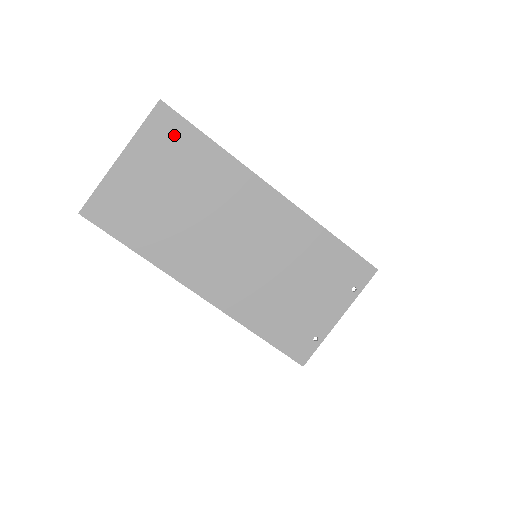
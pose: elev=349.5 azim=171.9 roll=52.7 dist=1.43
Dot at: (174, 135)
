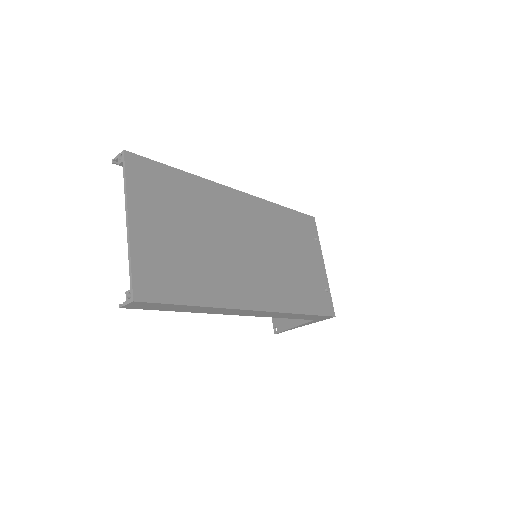
Dot at: (154, 178)
